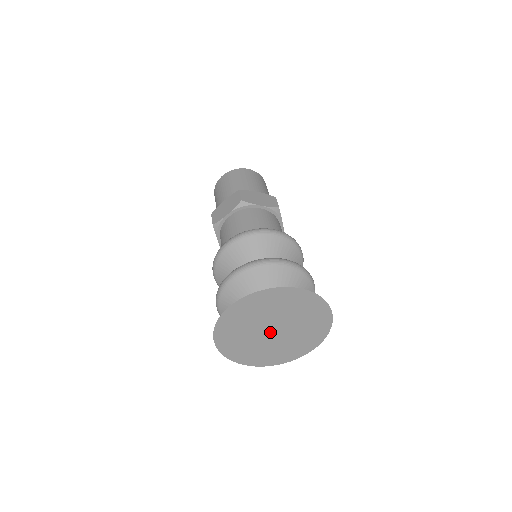
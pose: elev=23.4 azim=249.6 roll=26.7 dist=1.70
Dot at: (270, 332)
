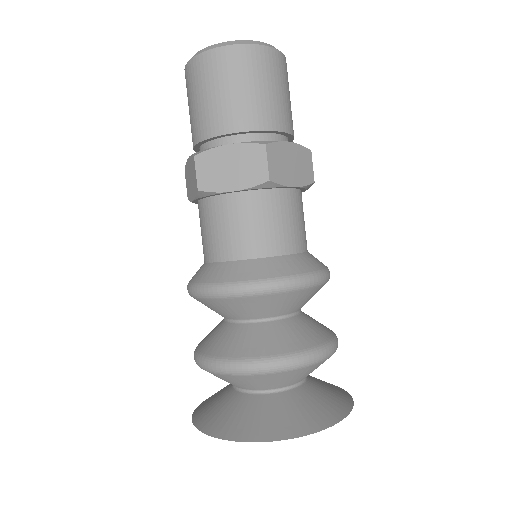
Dot at: occluded
